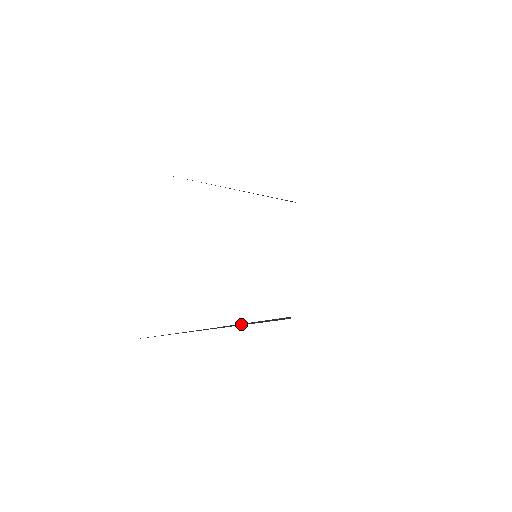
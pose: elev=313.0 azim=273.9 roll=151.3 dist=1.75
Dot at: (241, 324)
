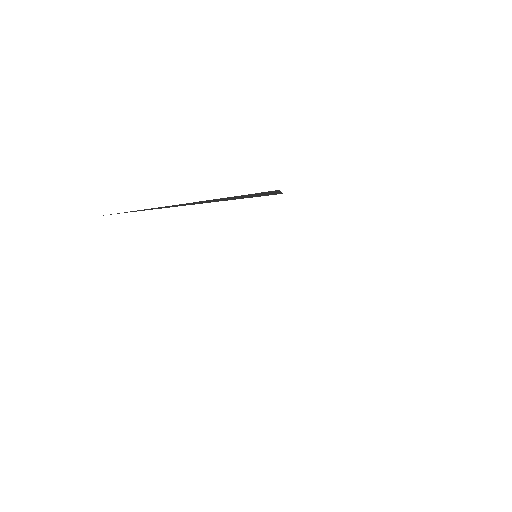
Dot at: occluded
